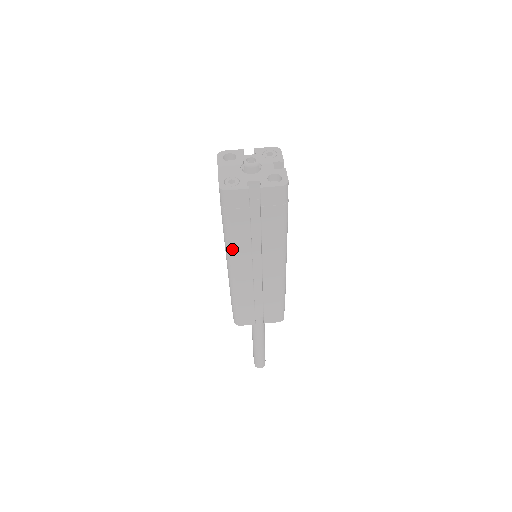
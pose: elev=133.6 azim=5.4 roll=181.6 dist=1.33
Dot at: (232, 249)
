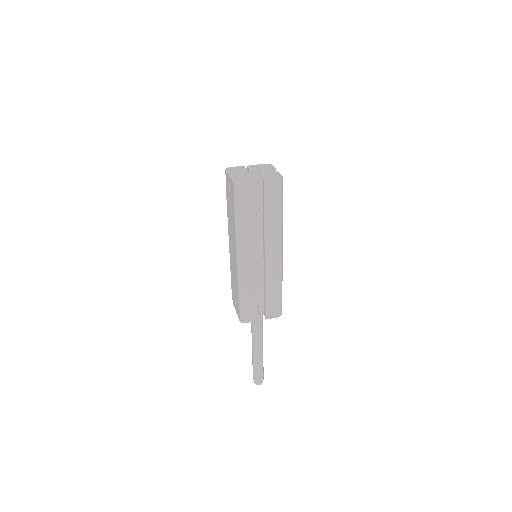
Dot at: (242, 238)
